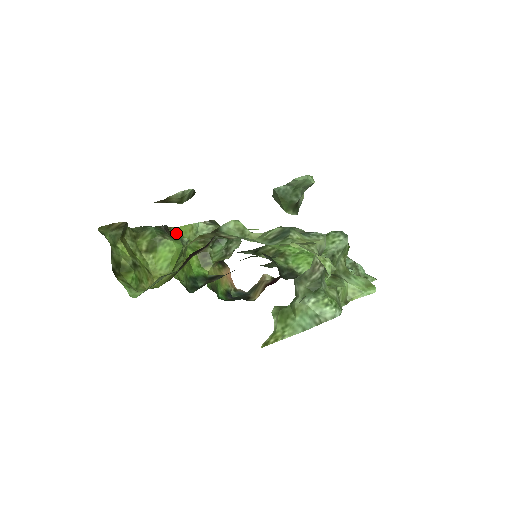
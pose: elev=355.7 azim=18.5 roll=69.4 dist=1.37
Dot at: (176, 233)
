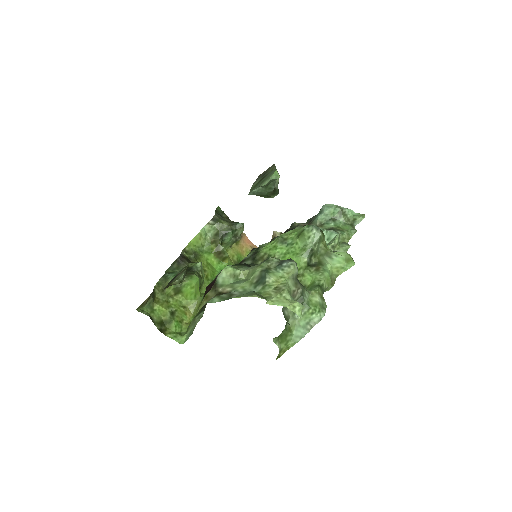
Dot at: (190, 250)
